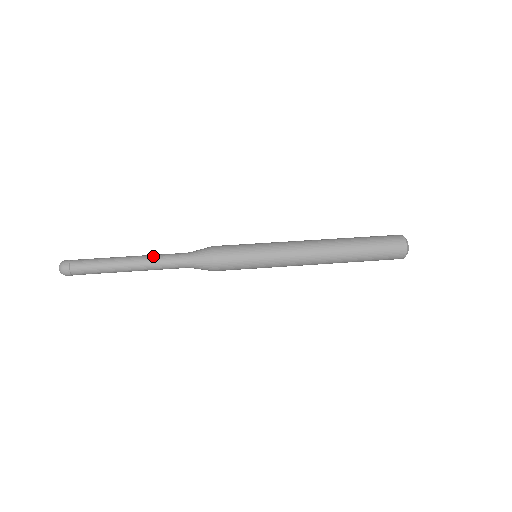
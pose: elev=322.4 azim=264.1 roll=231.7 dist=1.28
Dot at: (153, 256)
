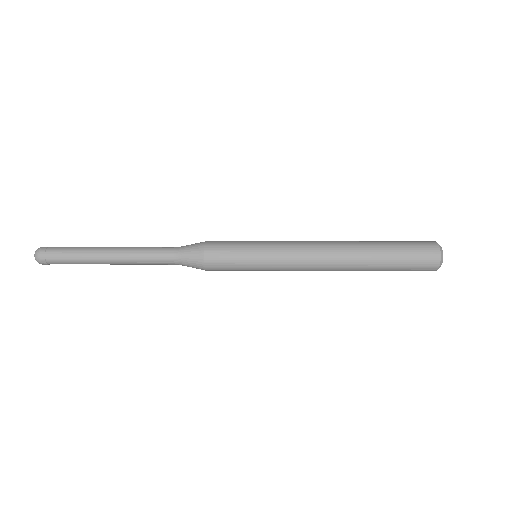
Dot at: (138, 248)
